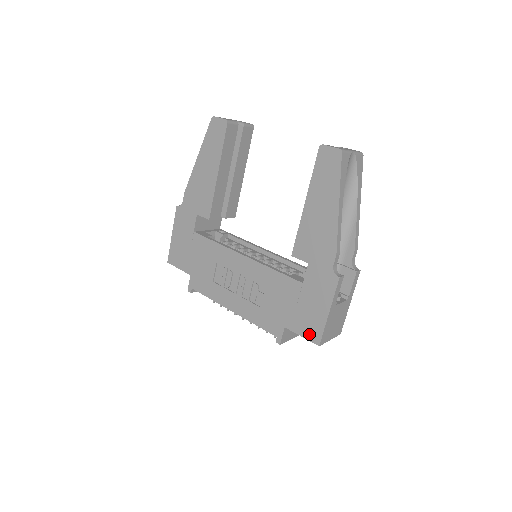
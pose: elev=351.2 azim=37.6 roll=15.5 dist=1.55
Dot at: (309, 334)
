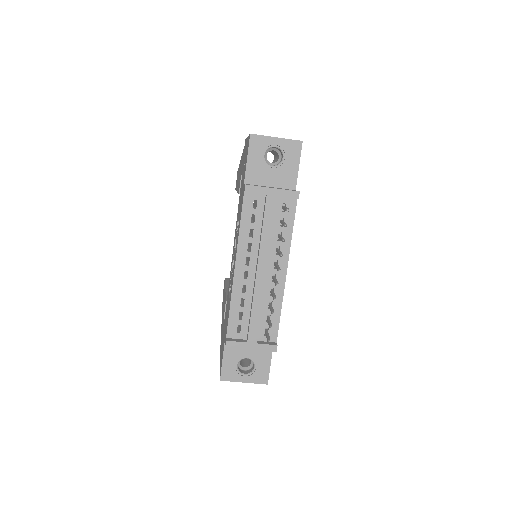
Dot at: (247, 151)
